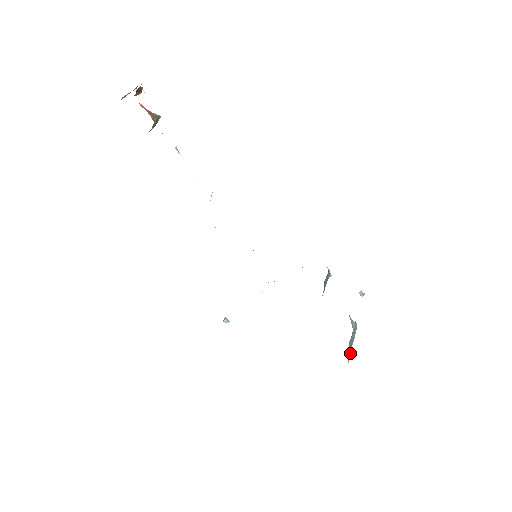
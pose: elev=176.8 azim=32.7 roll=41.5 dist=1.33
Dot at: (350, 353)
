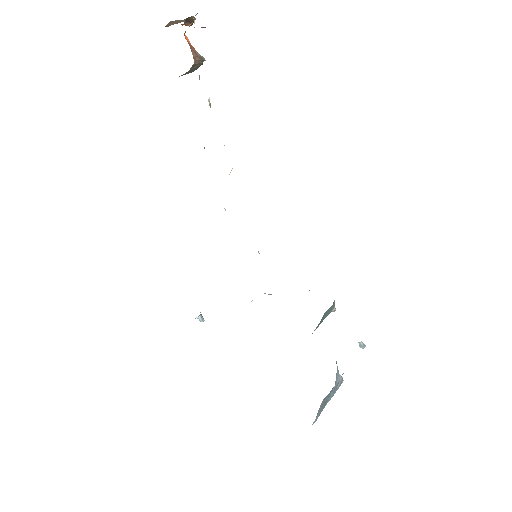
Dot at: (320, 412)
